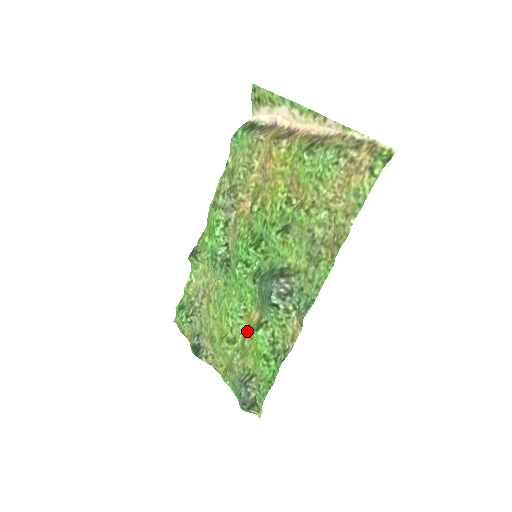
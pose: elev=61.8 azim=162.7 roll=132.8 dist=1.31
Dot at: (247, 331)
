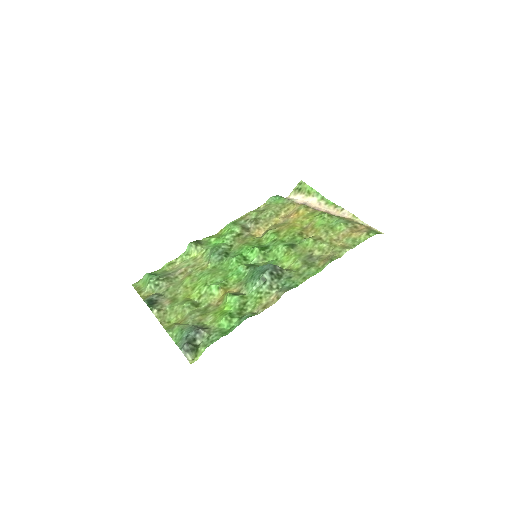
Dot at: (216, 301)
